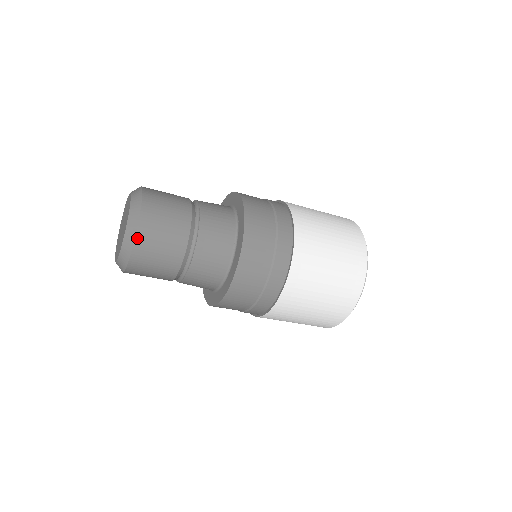
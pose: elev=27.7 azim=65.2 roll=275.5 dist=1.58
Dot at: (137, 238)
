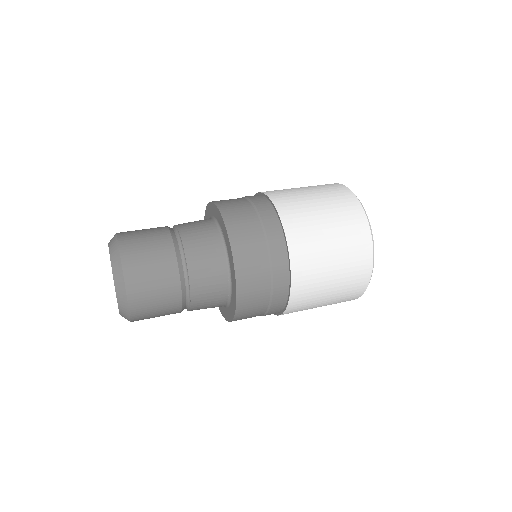
Dot at: (131, 307)
